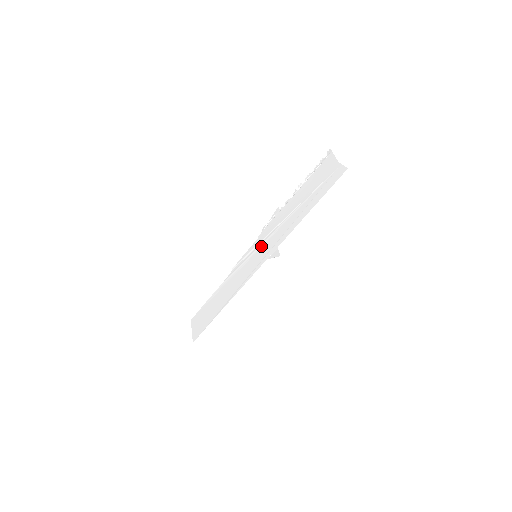
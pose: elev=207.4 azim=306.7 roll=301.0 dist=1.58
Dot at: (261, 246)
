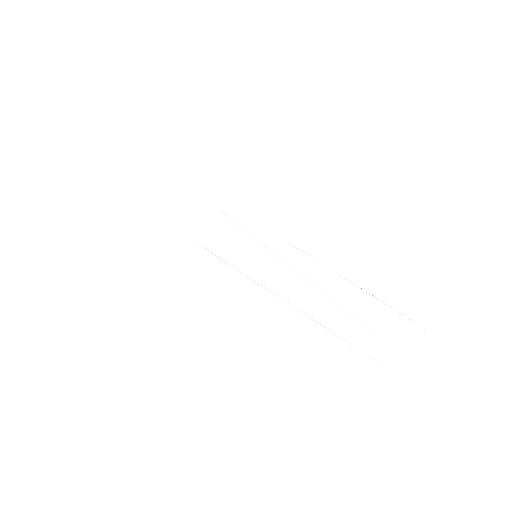
Dot at: (270, 259)
